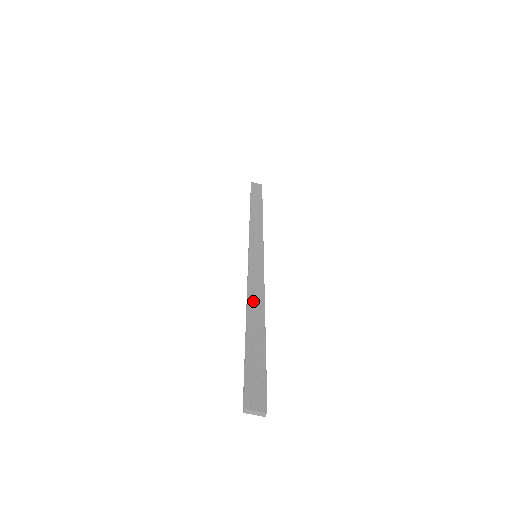
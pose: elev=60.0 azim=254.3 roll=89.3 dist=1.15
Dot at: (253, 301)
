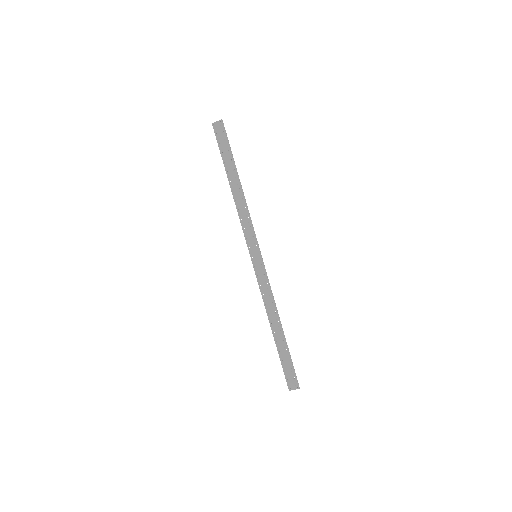
Dot at: (270, 312)
